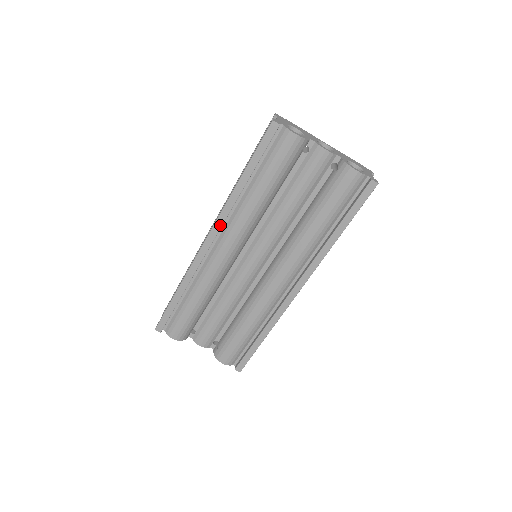
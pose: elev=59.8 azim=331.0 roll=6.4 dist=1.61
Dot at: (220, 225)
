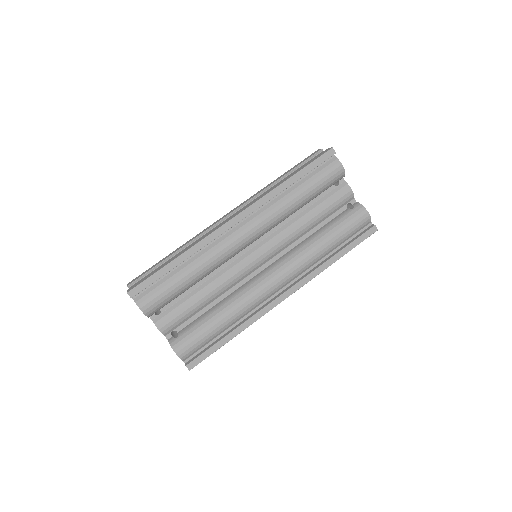
Dot at: (252, 210)
